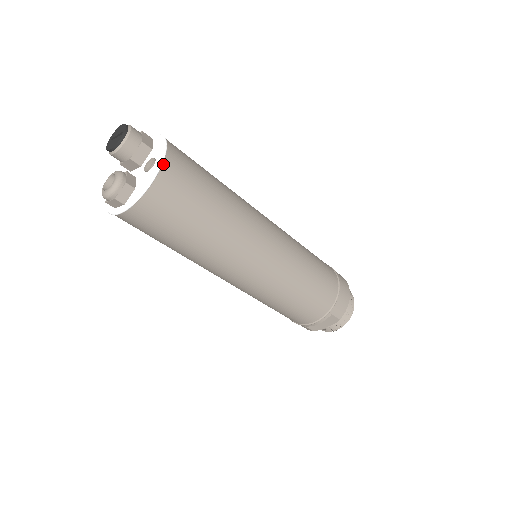
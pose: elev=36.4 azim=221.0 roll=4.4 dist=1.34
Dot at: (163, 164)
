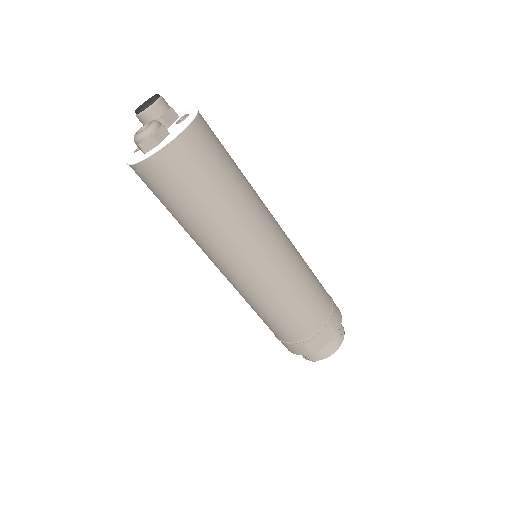
Dot at: (198, 115)
